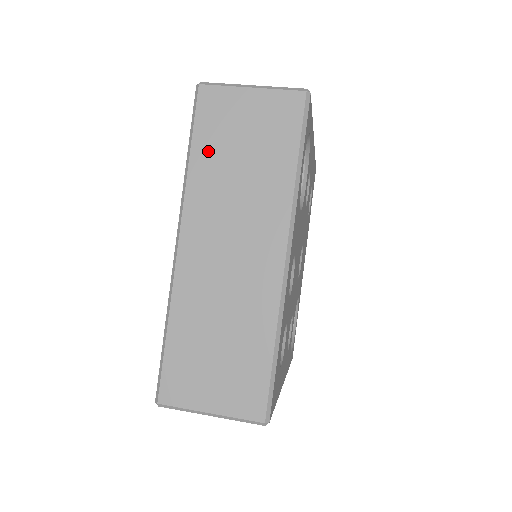
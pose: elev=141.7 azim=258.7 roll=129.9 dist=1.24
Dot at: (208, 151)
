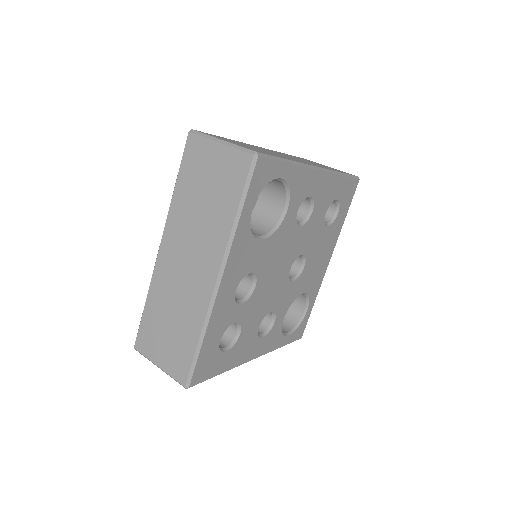
Dot at: (186, 186)
